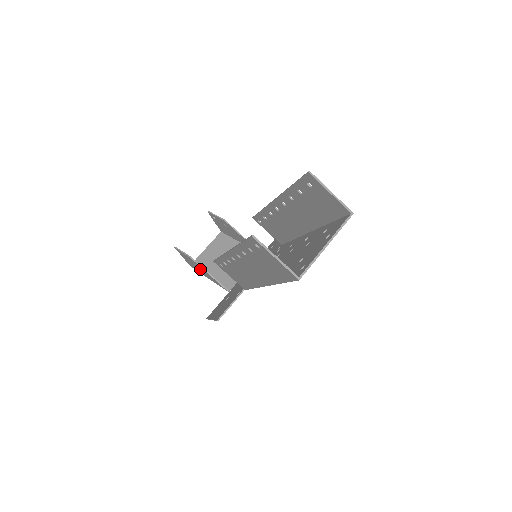
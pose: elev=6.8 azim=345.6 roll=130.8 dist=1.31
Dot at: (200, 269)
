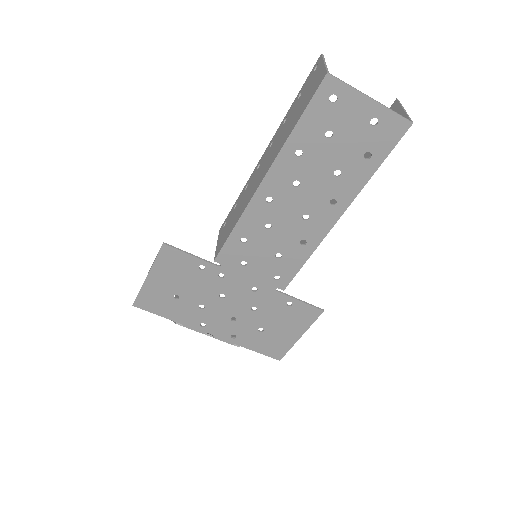
Dot at: occluded
